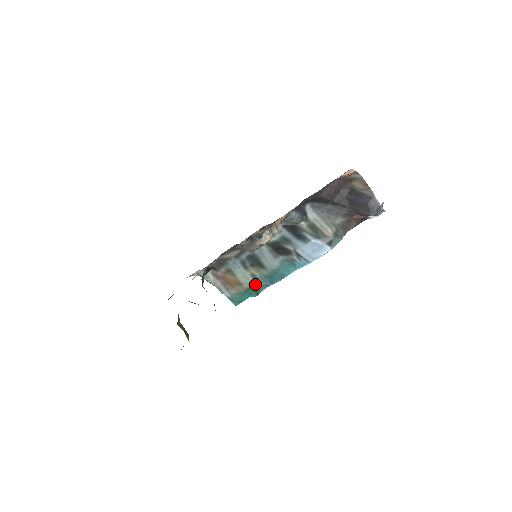
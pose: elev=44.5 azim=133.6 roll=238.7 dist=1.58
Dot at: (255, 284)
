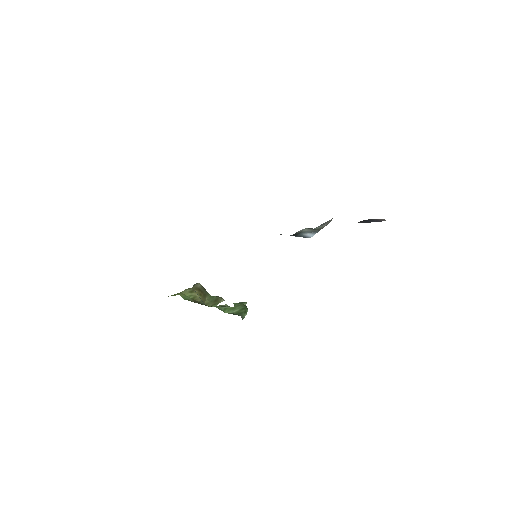
Dot at: occluded
